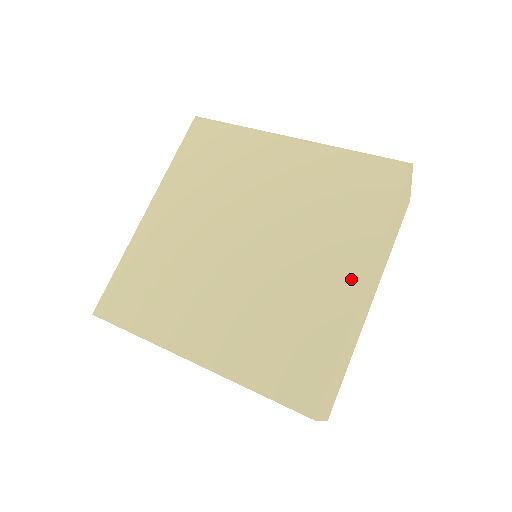
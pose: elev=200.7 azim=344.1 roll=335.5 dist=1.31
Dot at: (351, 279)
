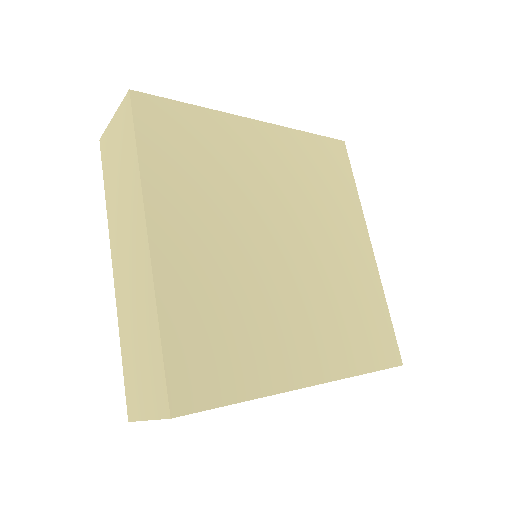
Dot at: (363, 246)
